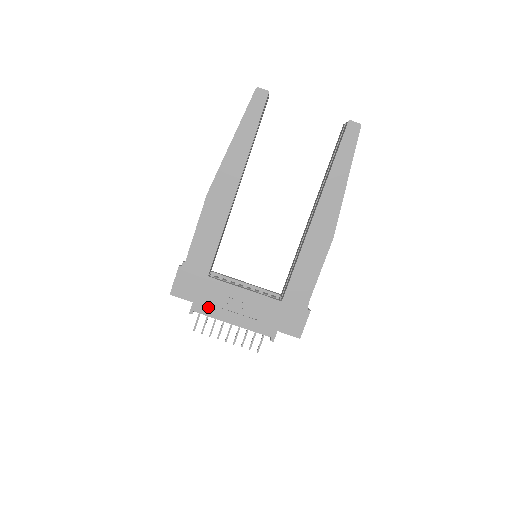
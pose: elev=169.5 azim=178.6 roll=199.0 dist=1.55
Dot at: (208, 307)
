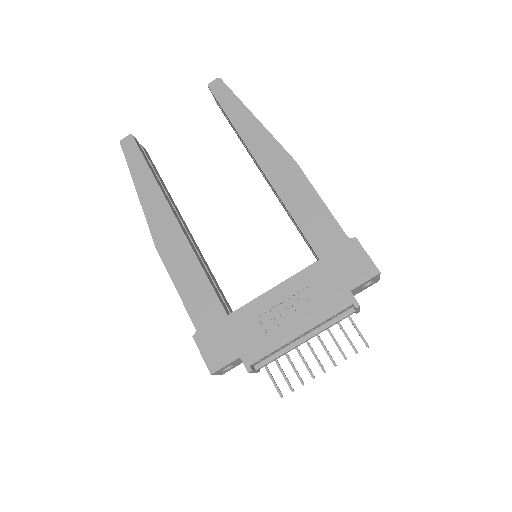
Dot at: (259, 345)
